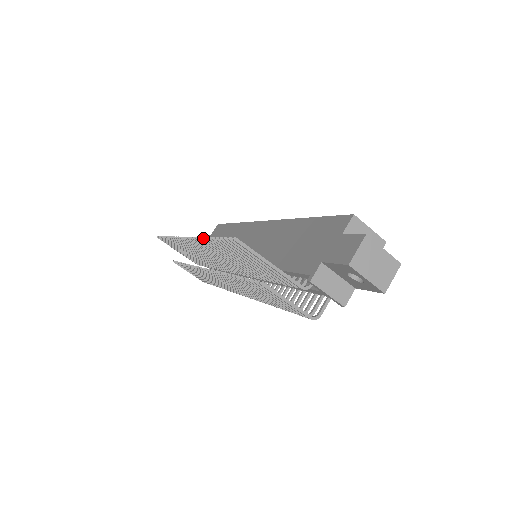
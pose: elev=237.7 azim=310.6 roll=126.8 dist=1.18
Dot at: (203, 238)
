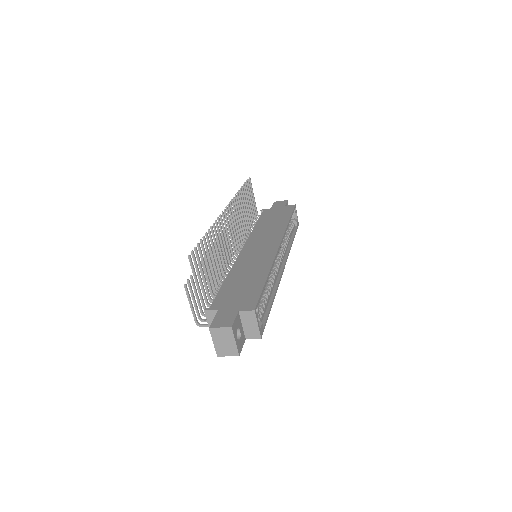
Dot at: (211, 227)
